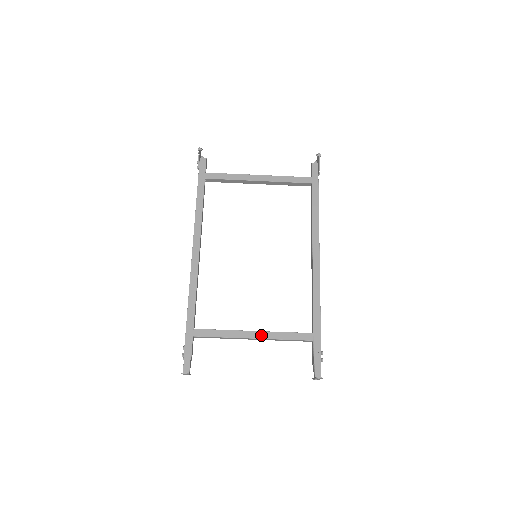
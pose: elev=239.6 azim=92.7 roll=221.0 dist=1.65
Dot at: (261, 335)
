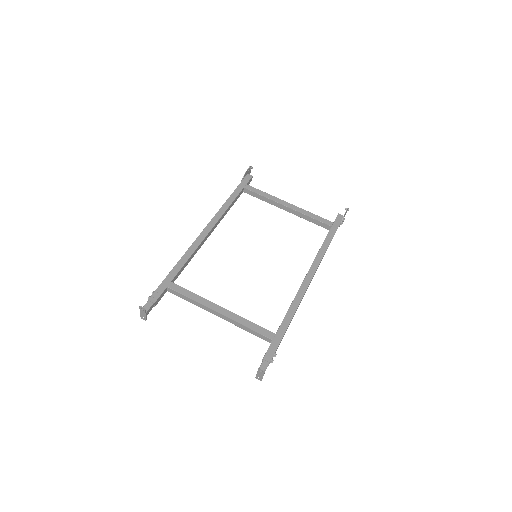
Dot at: (227, 313)
